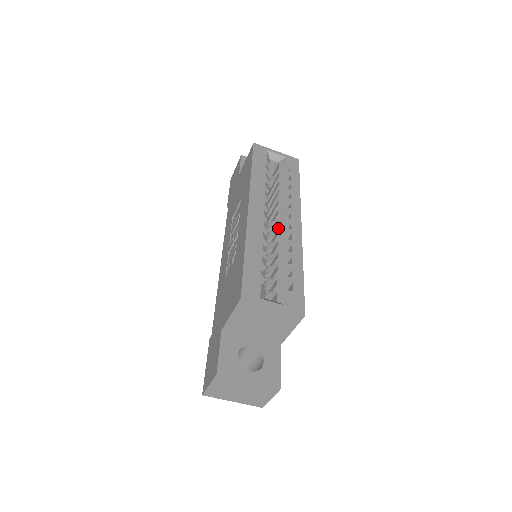
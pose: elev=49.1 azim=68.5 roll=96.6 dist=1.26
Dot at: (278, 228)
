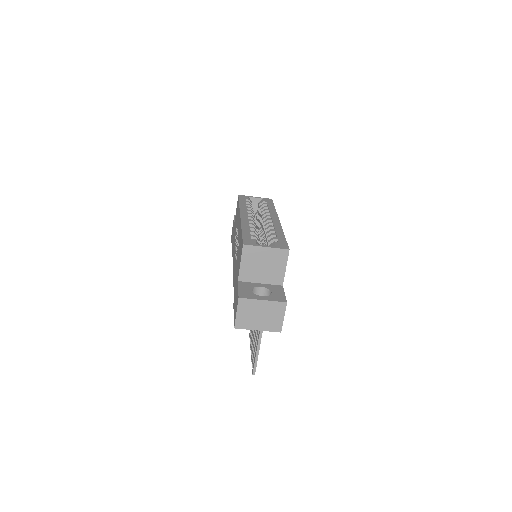
Dot at: occluded
